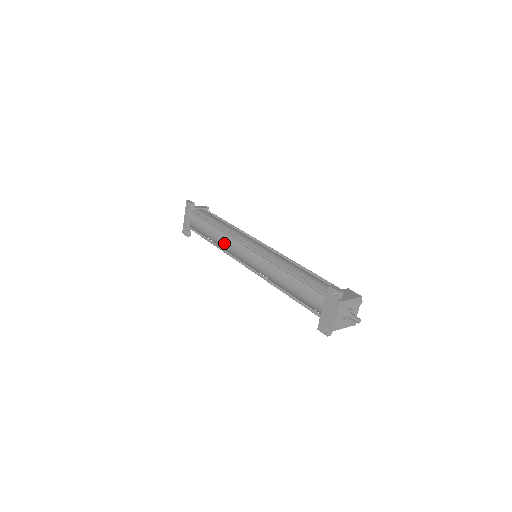
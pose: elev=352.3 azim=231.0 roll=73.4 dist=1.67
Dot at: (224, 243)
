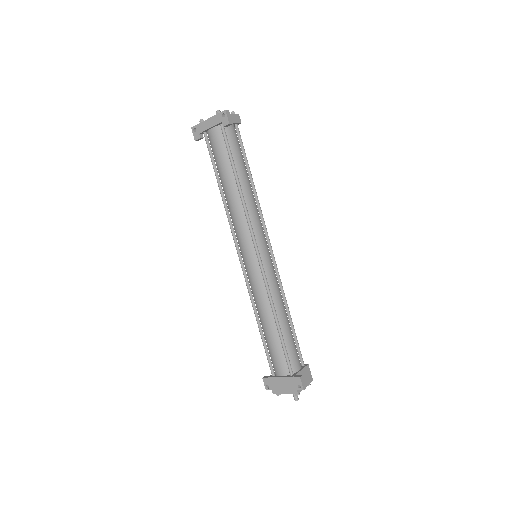
Dot at: (235, 214)
